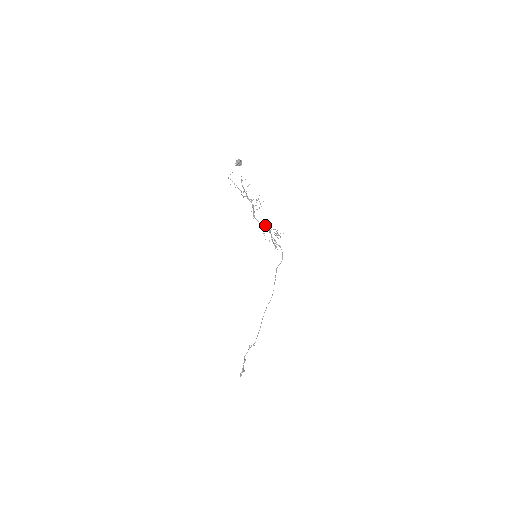
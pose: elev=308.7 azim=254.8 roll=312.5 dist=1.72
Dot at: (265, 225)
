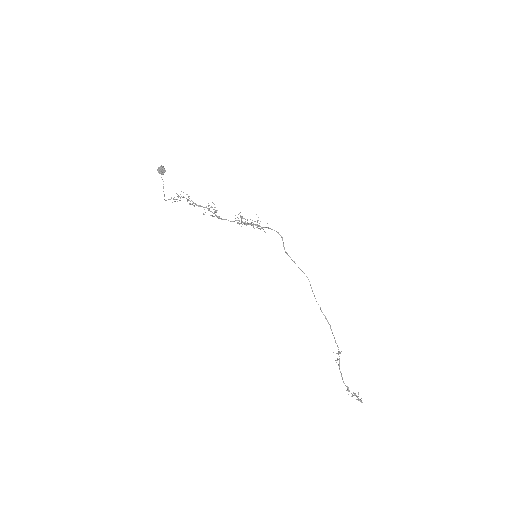
Dot at: (236, 220)
